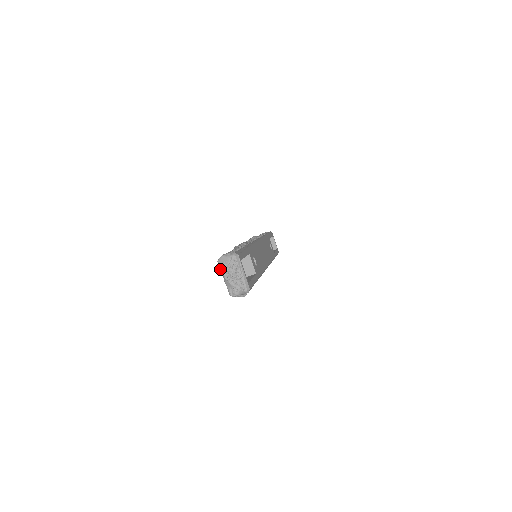
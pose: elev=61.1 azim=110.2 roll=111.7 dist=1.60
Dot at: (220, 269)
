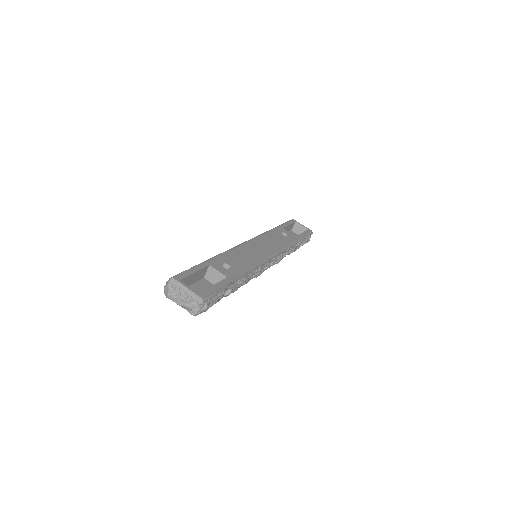
Dot at: occluded
